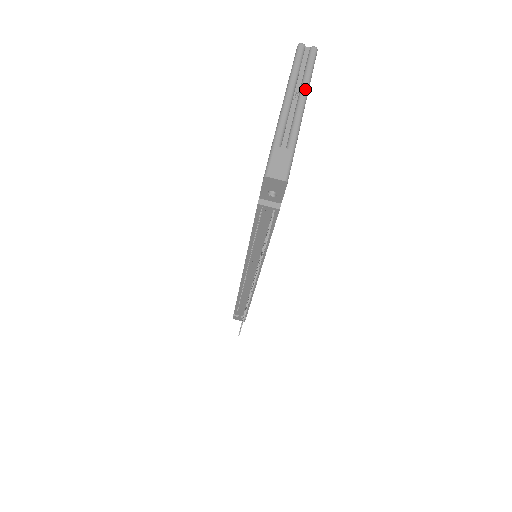
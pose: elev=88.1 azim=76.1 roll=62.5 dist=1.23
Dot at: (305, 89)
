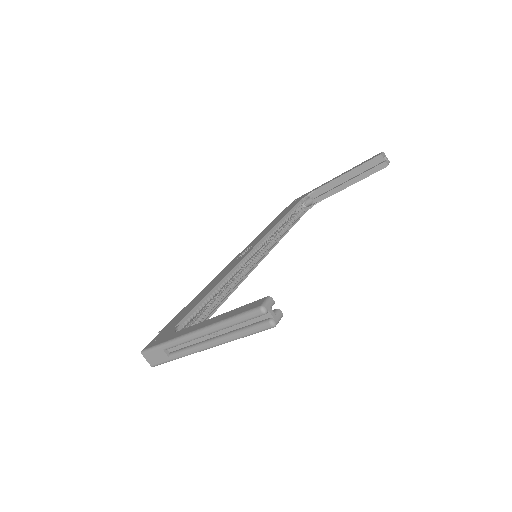
Dot at: (220, 342)
